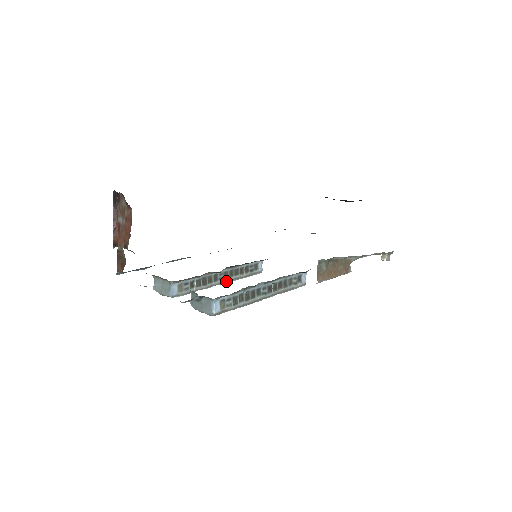
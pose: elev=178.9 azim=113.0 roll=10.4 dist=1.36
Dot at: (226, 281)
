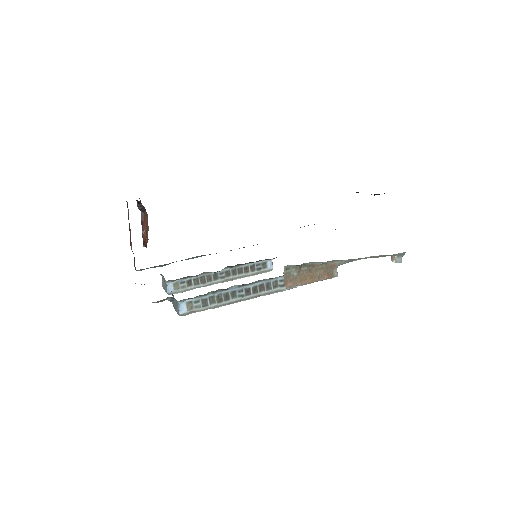
Dot at: (228, 279)
